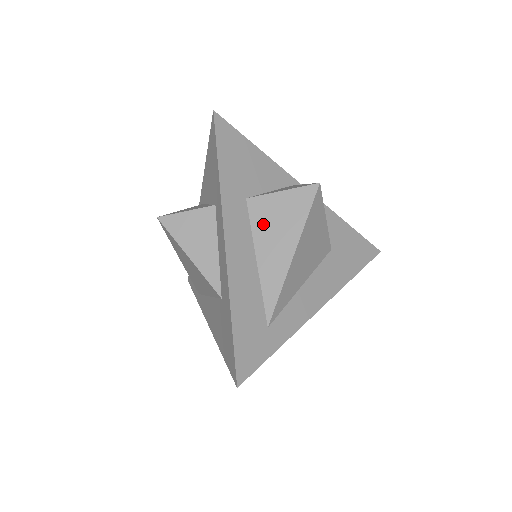
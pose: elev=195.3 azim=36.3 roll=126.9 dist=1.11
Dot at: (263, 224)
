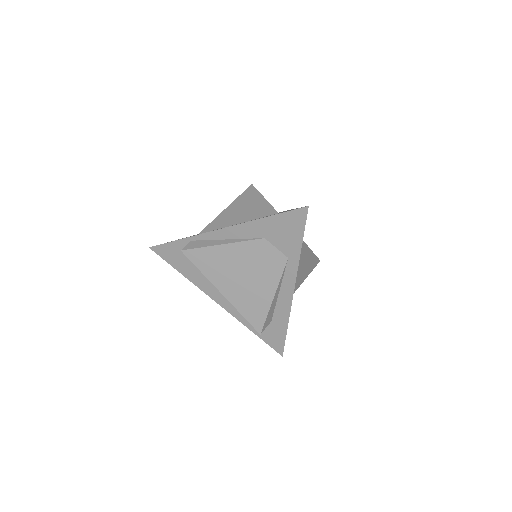
Dot at: occluded
